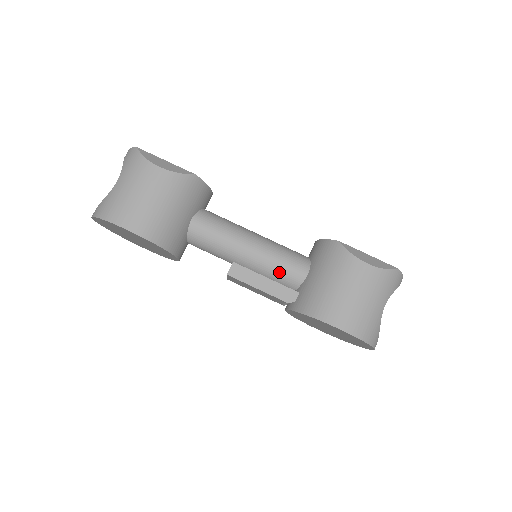
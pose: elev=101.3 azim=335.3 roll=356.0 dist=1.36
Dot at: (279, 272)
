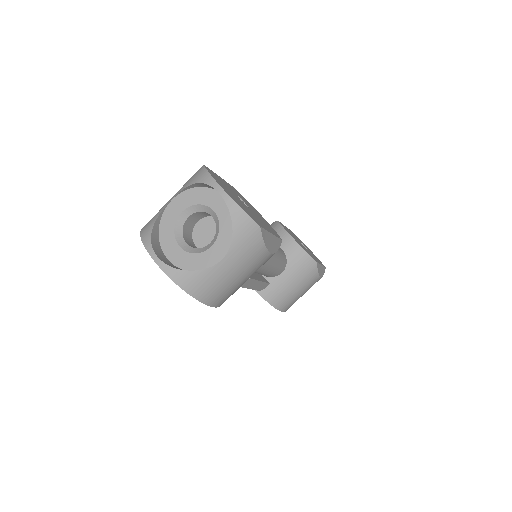
Dot at: (268, 274)
